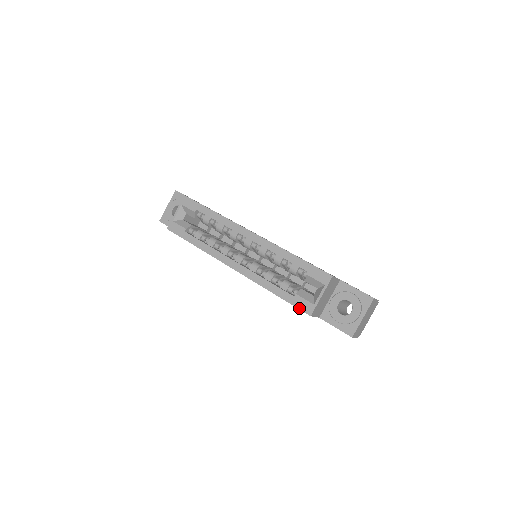
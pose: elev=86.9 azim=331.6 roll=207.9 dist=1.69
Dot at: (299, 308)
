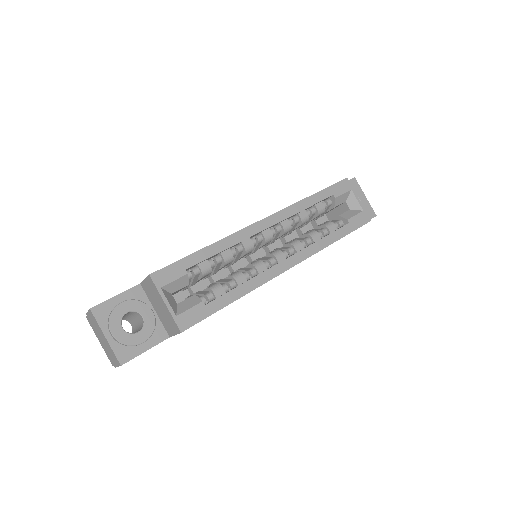
Dot at: (361, 226)
